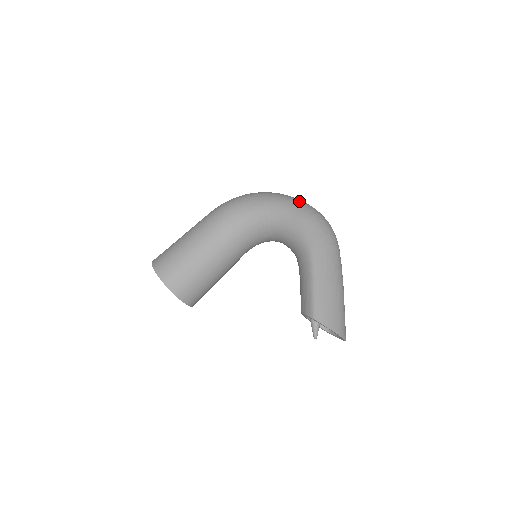
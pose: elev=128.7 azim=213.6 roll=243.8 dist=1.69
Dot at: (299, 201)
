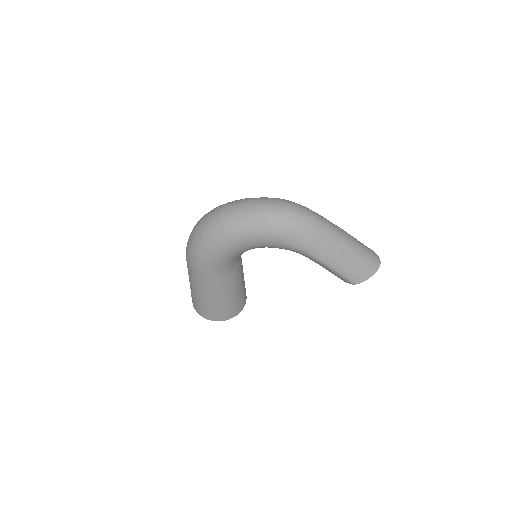
Dot at: (249, 221)
